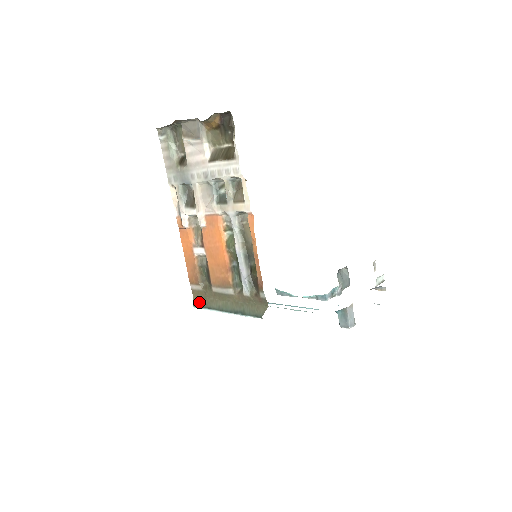
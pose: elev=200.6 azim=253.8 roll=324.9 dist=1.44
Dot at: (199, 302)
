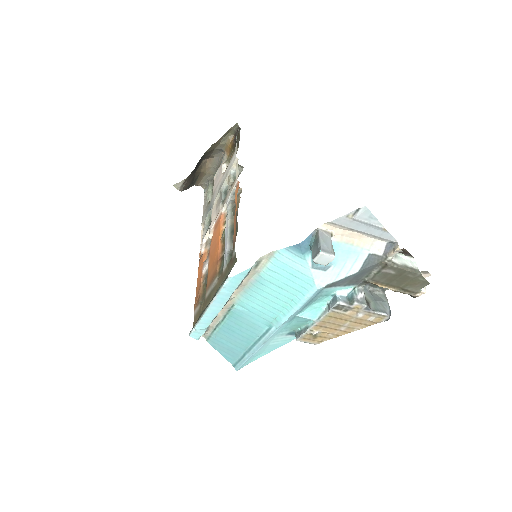
Dot at: (194, 325)
